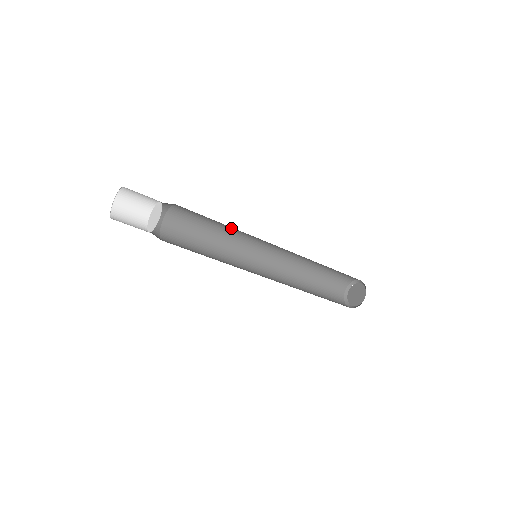
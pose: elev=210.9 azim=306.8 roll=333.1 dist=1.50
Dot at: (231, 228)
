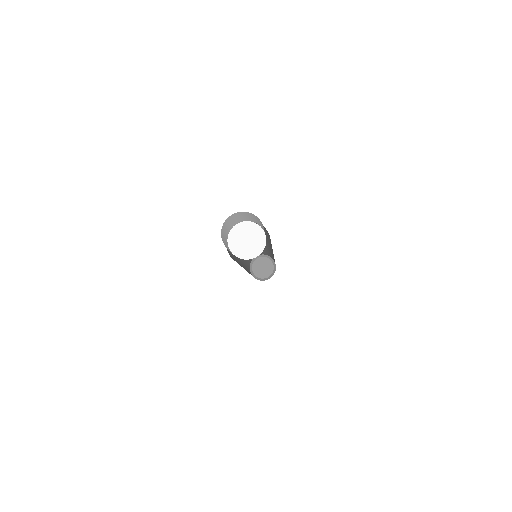
Dot at: occluded
